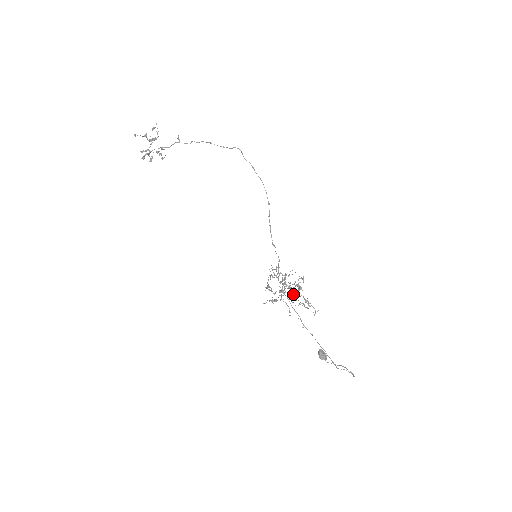
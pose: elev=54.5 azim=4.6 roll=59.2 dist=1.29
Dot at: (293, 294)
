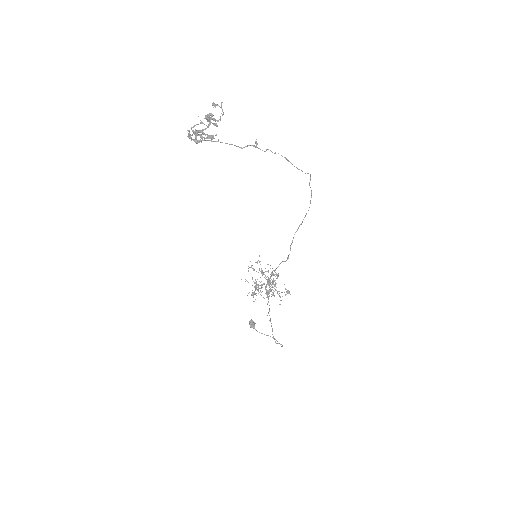
Dot at: occluded
